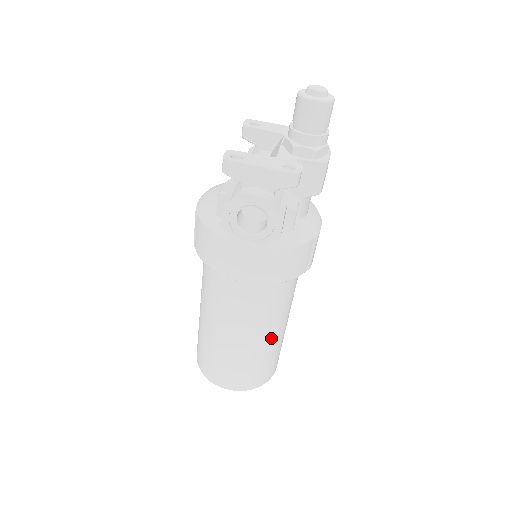
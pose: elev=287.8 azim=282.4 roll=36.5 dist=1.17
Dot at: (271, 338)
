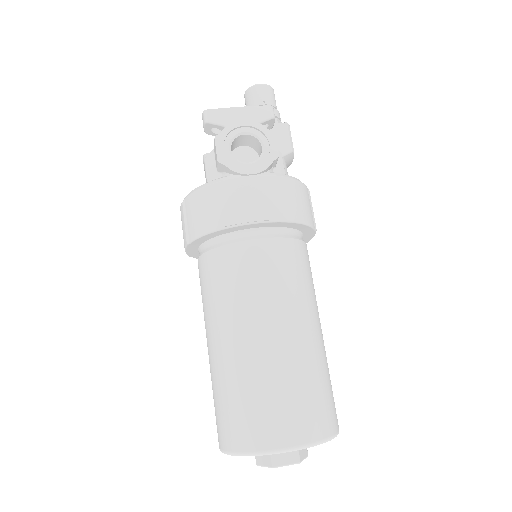
Dot at: (313, 332)
